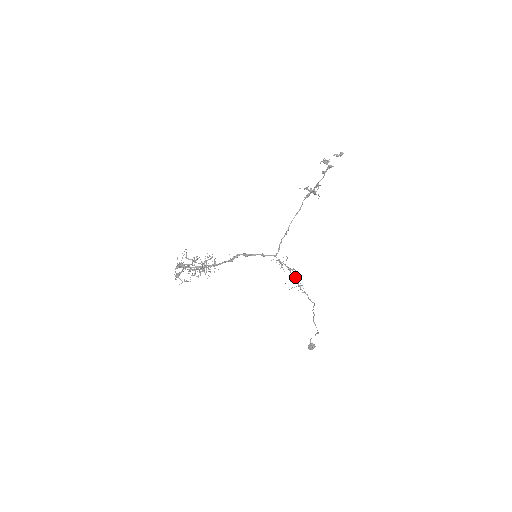
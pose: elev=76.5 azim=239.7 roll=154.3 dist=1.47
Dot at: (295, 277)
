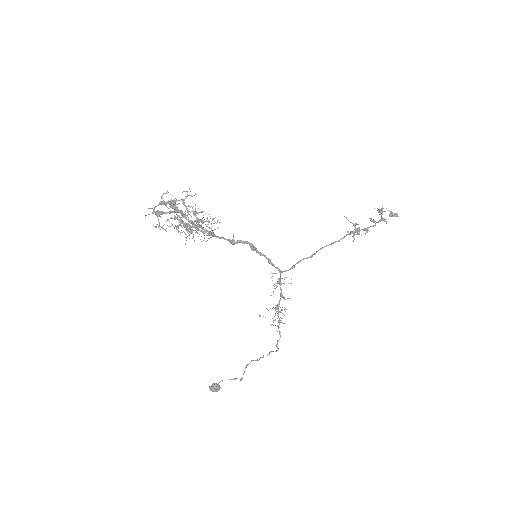
Dot at: occluded
